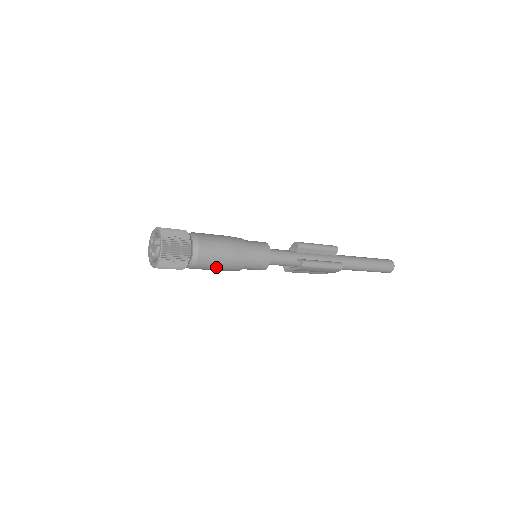
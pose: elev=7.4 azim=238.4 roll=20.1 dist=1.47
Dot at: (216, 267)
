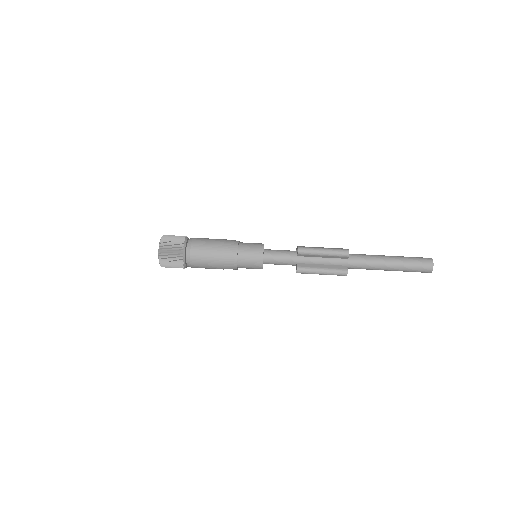
Dot at: (212, 268)
